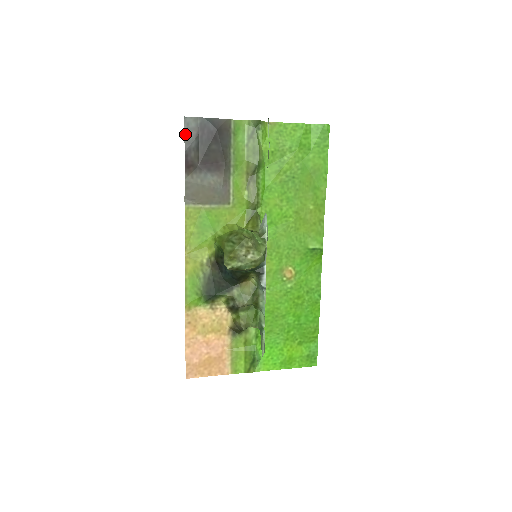
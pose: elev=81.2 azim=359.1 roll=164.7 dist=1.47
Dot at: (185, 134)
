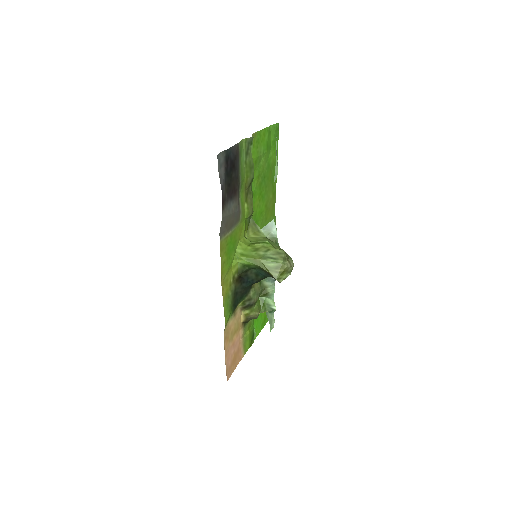
Dot at: (219, 172)
